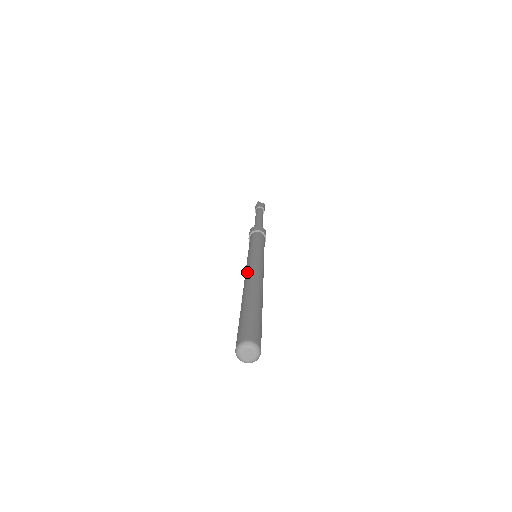
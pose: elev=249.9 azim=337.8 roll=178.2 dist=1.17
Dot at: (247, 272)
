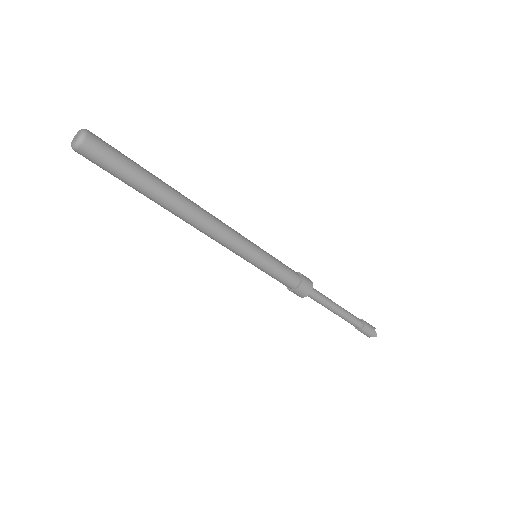
Dot at: (214, 216)
